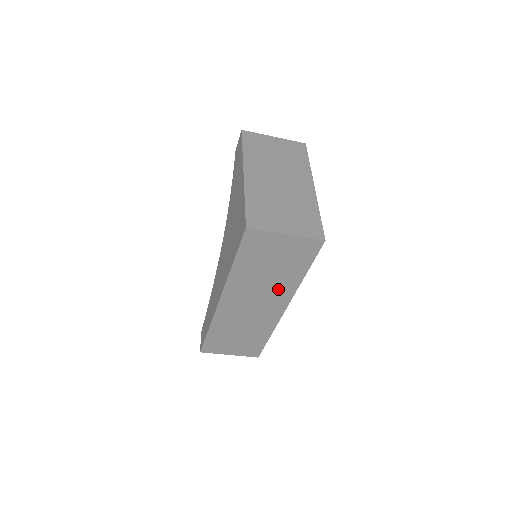
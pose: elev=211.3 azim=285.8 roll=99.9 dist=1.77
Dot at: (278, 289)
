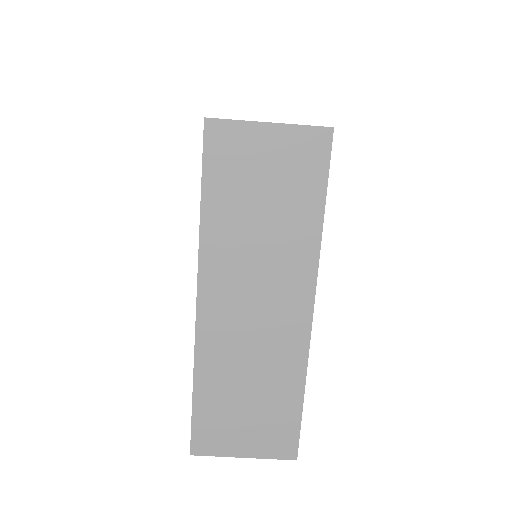
Dot at: (287, 259)
